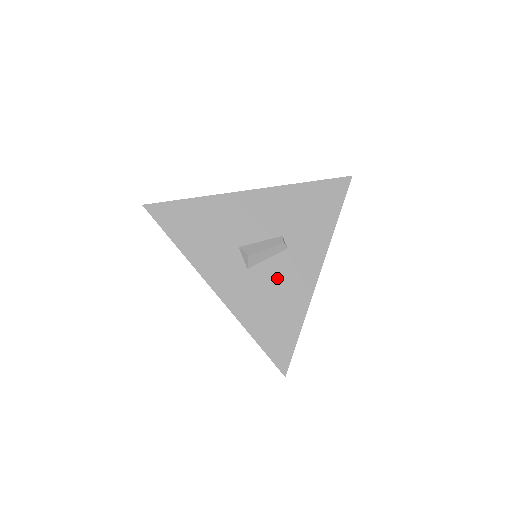
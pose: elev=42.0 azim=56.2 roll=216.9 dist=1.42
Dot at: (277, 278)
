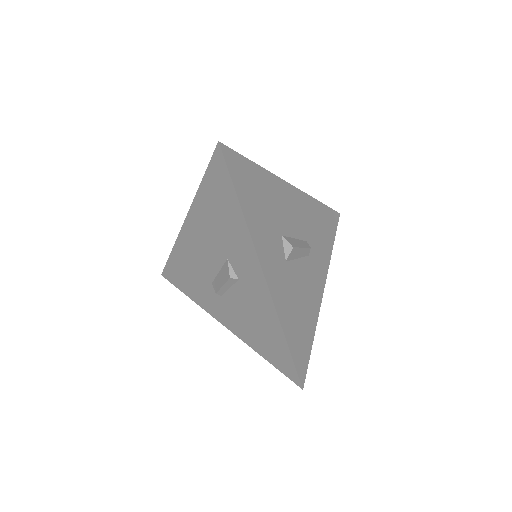
Dot at: (302, 281)
